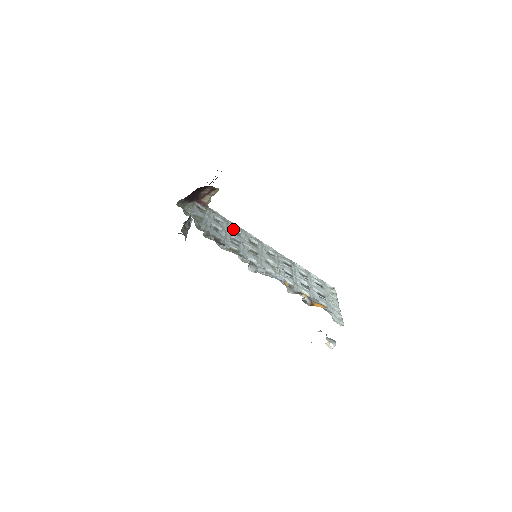
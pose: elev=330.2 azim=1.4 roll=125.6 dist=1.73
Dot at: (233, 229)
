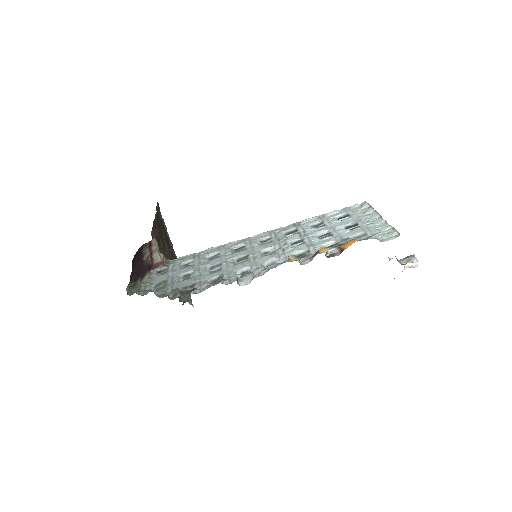
Dot at: (208, 257)
